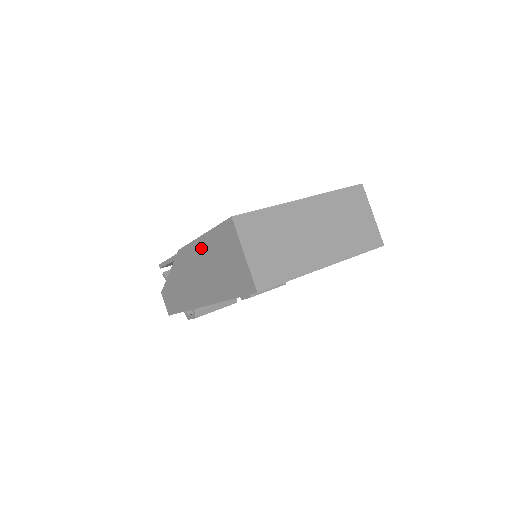
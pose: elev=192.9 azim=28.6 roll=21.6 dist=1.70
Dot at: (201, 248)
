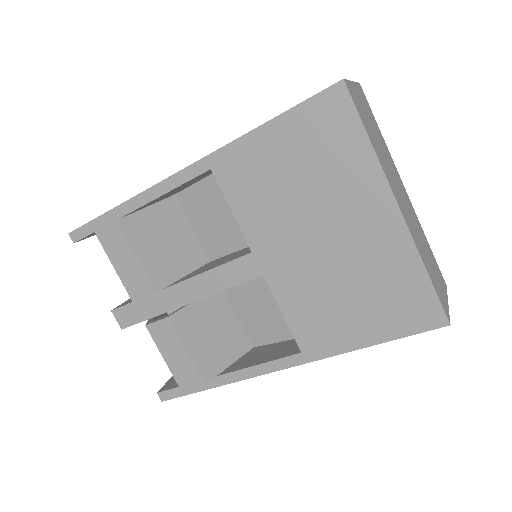
Dot at: occluded
